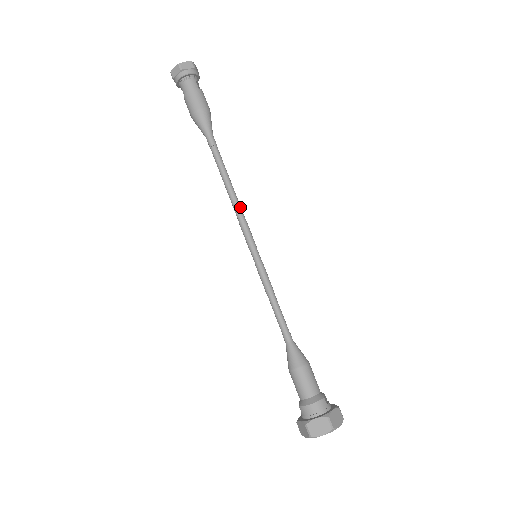
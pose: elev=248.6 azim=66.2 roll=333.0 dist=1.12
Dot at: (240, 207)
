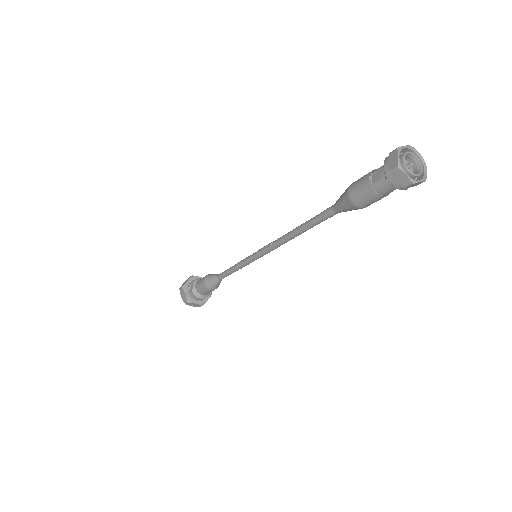
Dot at: occluded
